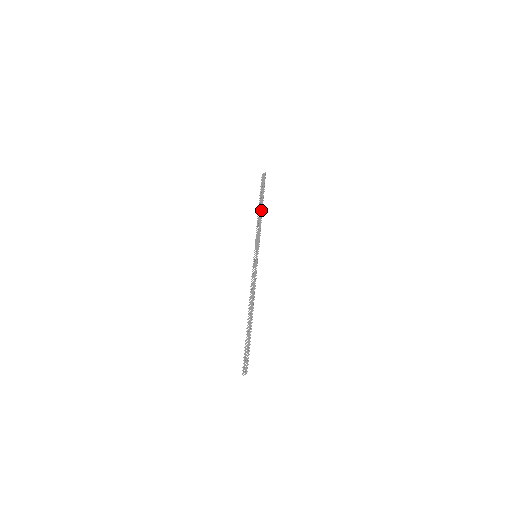
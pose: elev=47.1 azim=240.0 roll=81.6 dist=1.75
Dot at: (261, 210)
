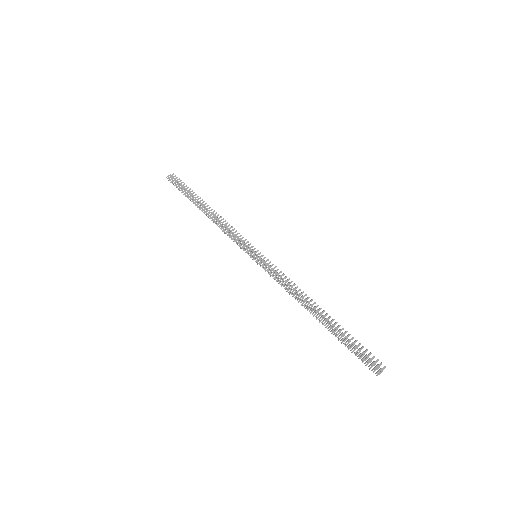
Dot at: (214, 210)
